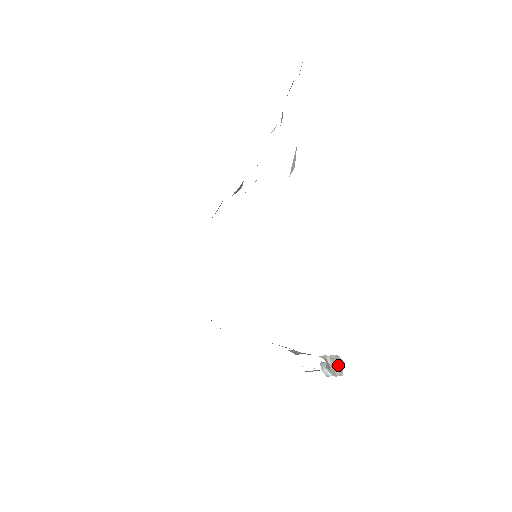
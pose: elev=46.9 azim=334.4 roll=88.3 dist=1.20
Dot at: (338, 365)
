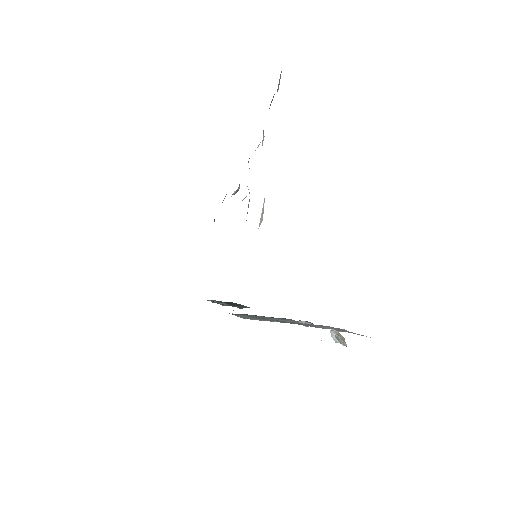
Dot at: (342, 339)
